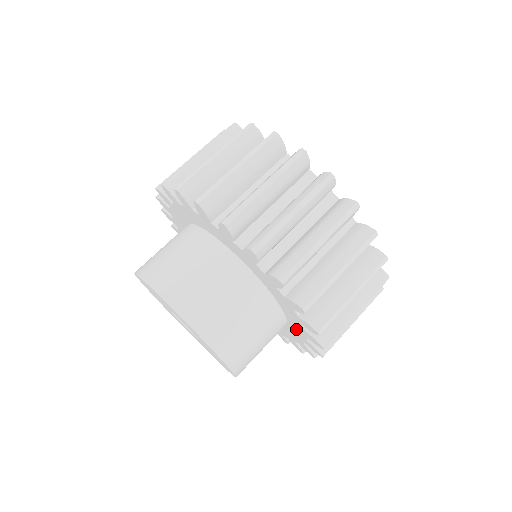
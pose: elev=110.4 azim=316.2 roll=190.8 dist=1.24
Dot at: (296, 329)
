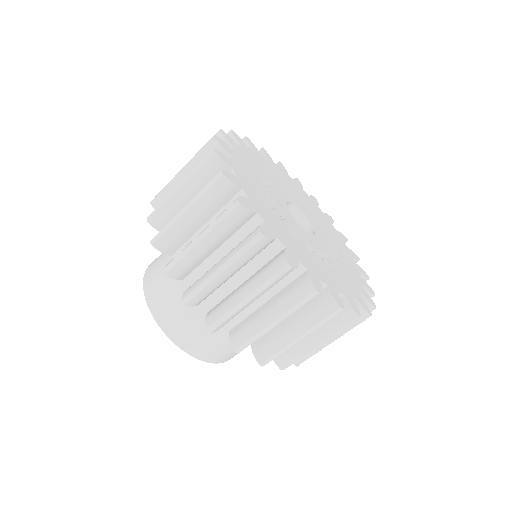
Dot at: occluded
